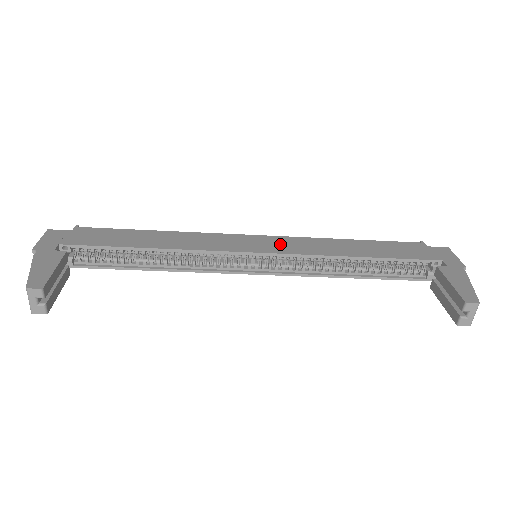
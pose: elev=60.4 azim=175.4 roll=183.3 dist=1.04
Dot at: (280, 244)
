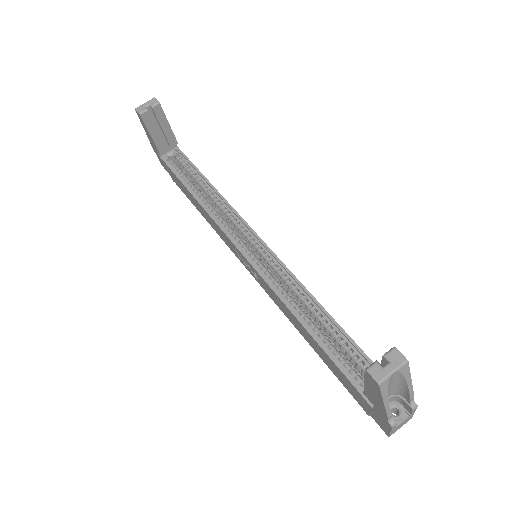
Dot at: occluded
